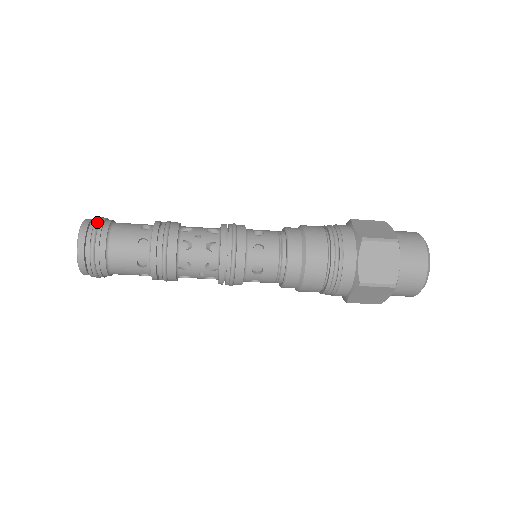
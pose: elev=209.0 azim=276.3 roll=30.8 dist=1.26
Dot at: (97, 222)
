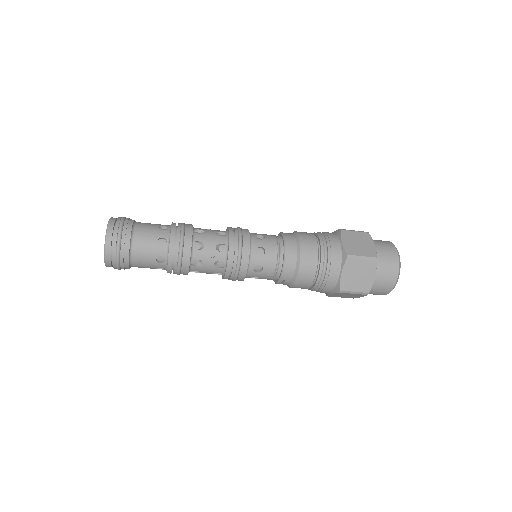
Dot at: (125, 217)
